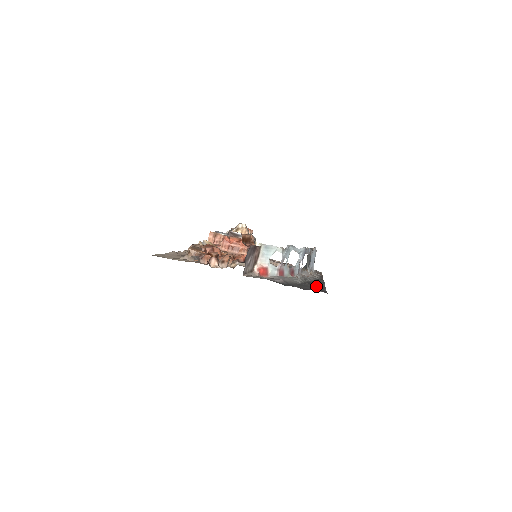
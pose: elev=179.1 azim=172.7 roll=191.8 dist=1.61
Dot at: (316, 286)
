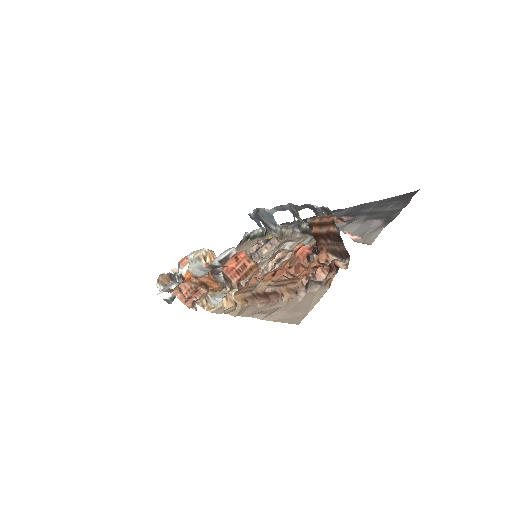
Dot at: (369, 207)
